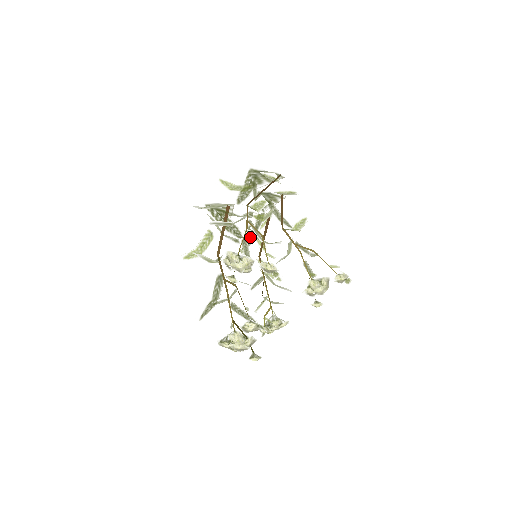
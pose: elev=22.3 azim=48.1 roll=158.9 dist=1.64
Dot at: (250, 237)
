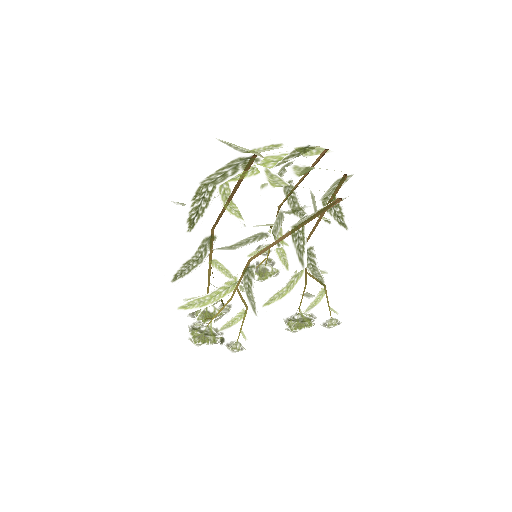
Dot at: (280, 175)
